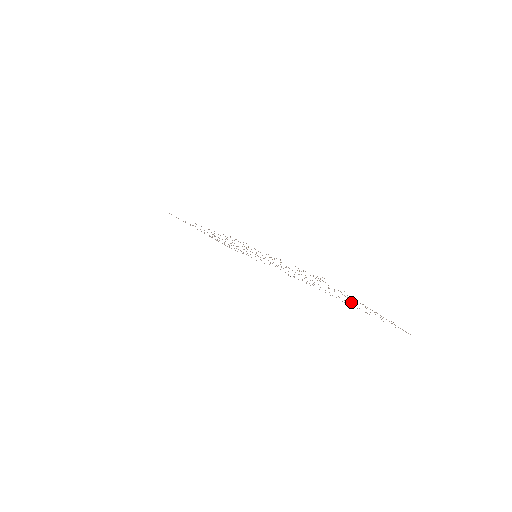
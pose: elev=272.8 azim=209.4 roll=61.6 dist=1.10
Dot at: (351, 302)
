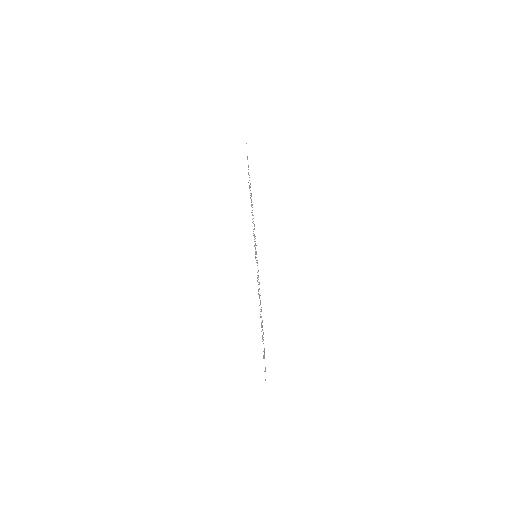
Dot at: occluded
